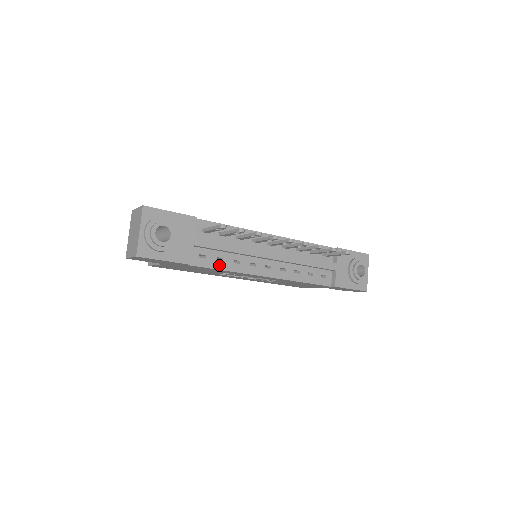
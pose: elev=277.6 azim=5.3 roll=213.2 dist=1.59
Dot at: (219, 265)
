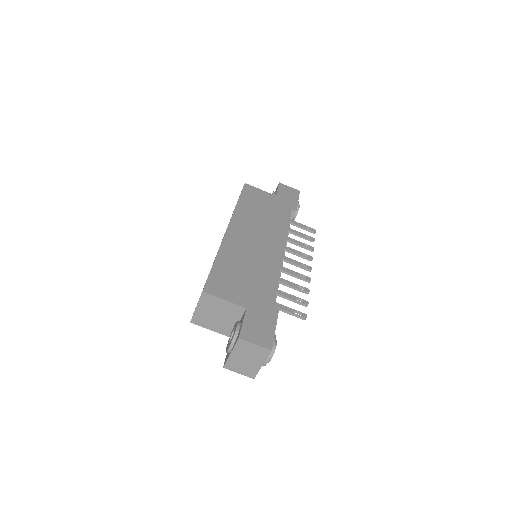
Dot at: occluded
